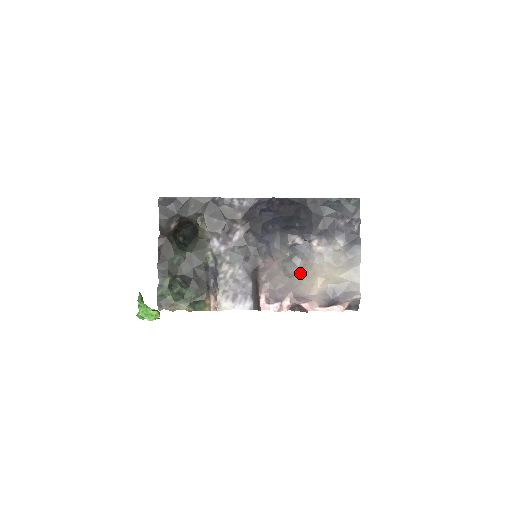
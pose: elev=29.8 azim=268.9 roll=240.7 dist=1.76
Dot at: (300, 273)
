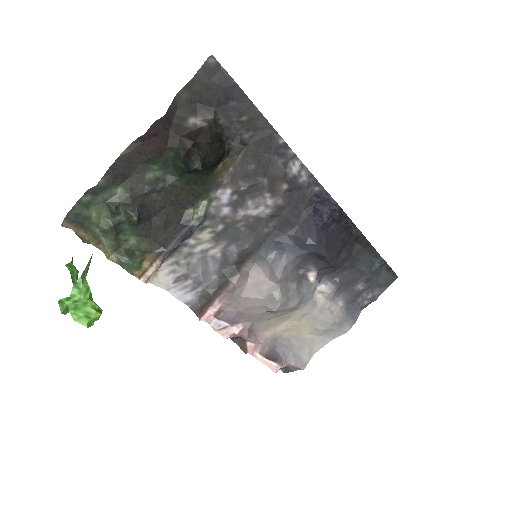
Dot at: (281, 312)
